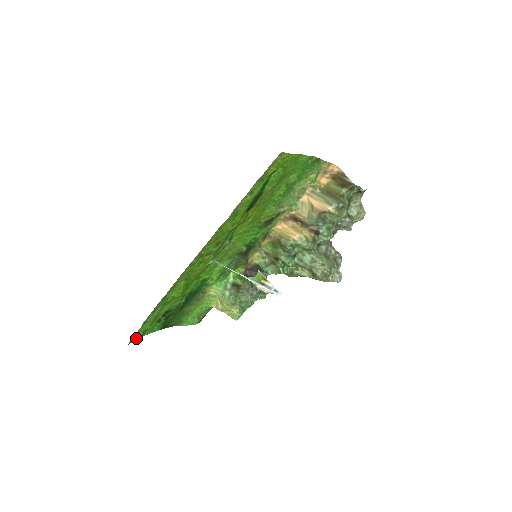
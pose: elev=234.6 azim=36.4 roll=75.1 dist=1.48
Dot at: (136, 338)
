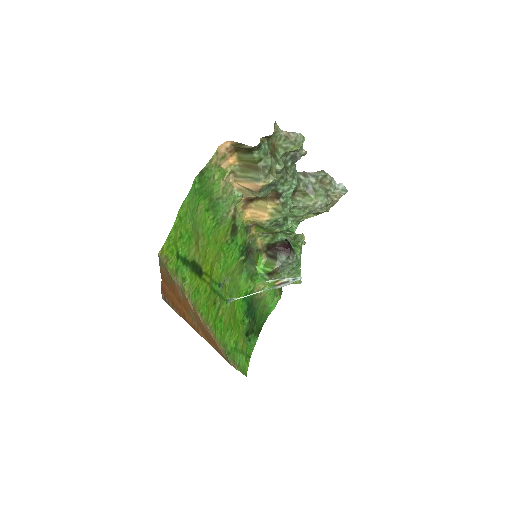
Dot at: (247, 366)
